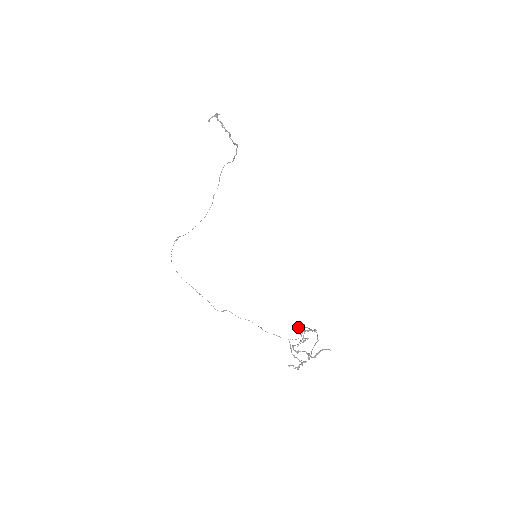
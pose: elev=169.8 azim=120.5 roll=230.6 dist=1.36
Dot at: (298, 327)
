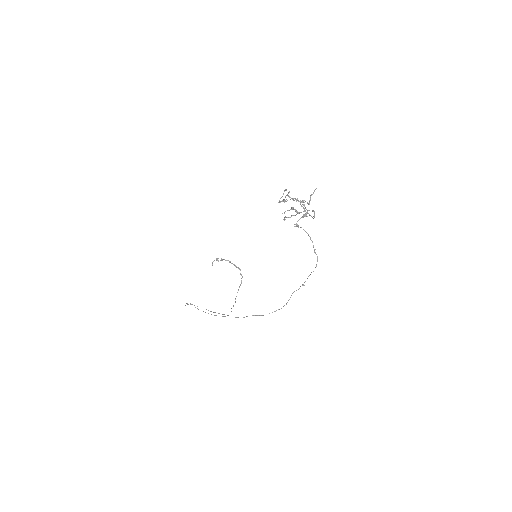
Dot at: occluded
